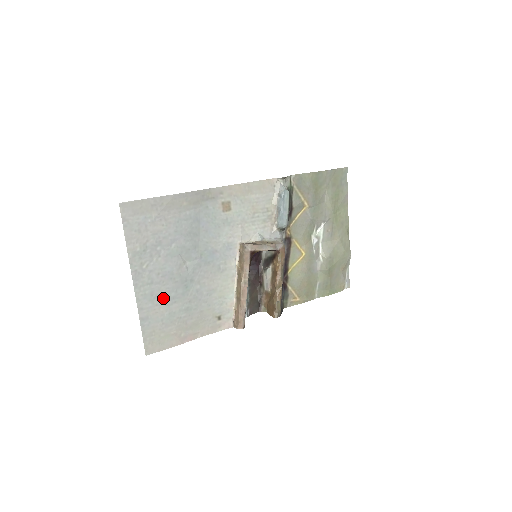
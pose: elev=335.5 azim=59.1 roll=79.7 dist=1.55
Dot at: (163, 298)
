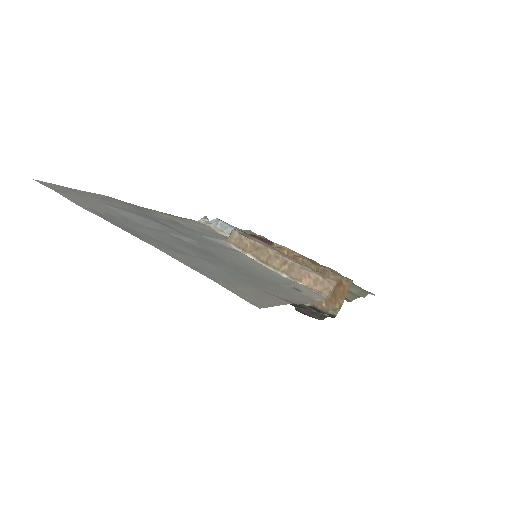
Dot at: (195, 257)
